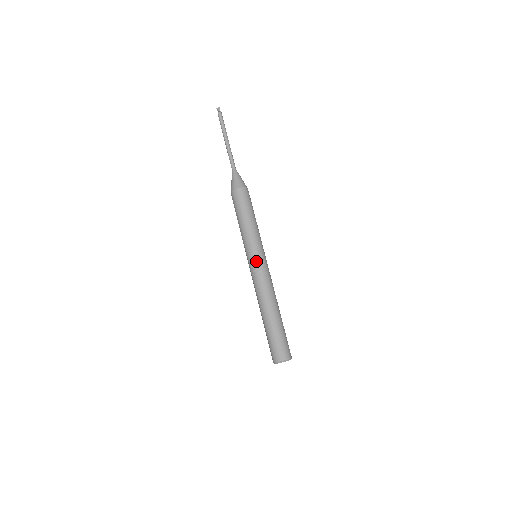
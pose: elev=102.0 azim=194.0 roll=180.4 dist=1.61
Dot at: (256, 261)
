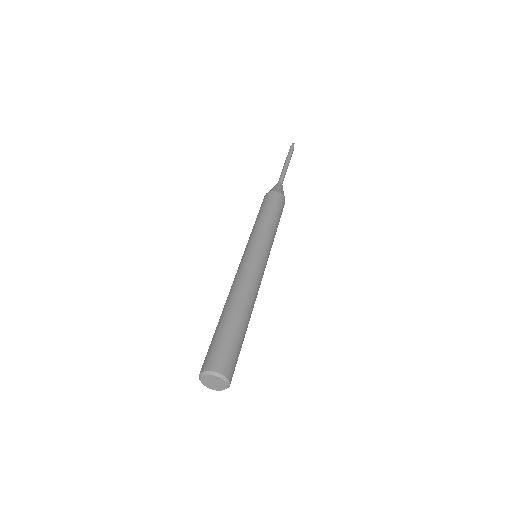
Dot at: (246, 253)
